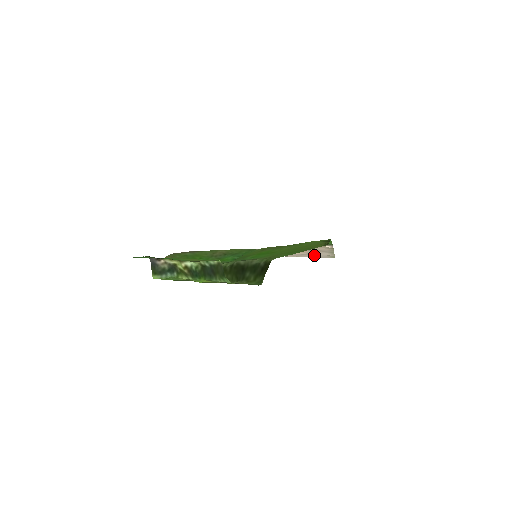
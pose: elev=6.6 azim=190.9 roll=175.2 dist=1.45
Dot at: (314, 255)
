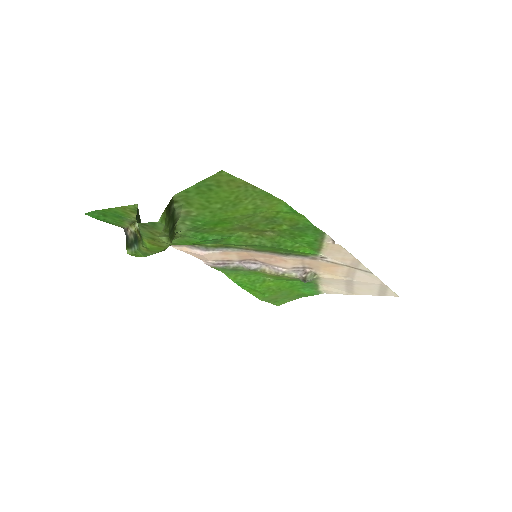
Dot at: (365, 286)
